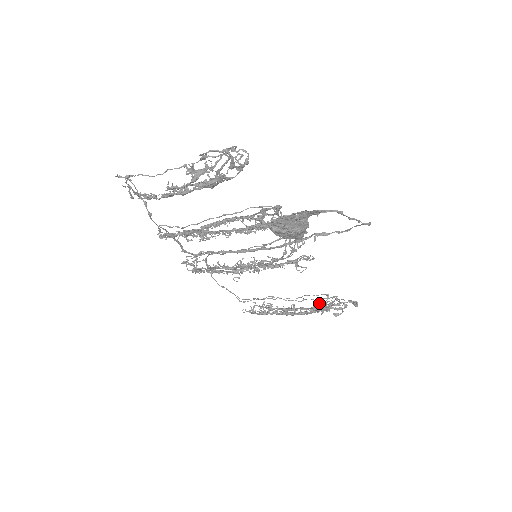
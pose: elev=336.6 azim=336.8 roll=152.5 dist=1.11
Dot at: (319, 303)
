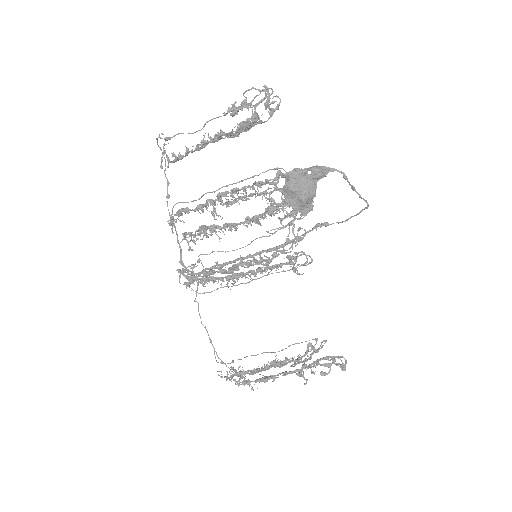
Dot at: (304, 363)
